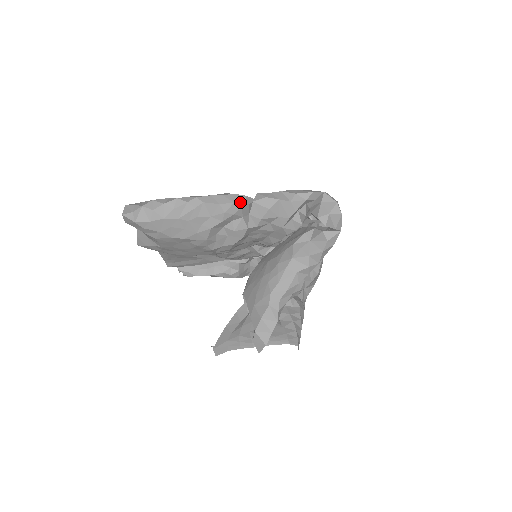
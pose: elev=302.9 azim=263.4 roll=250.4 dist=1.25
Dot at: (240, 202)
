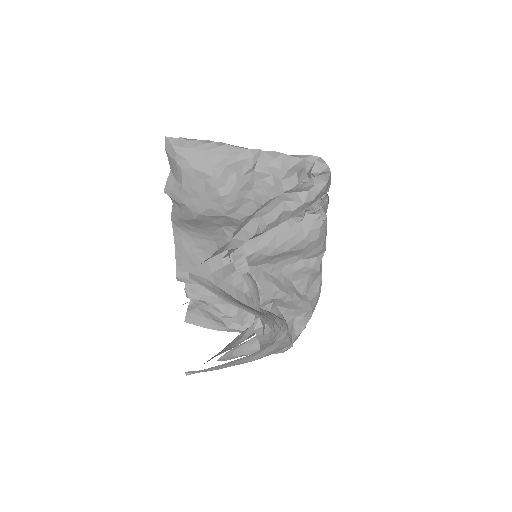
Dot at: (254, 151)
